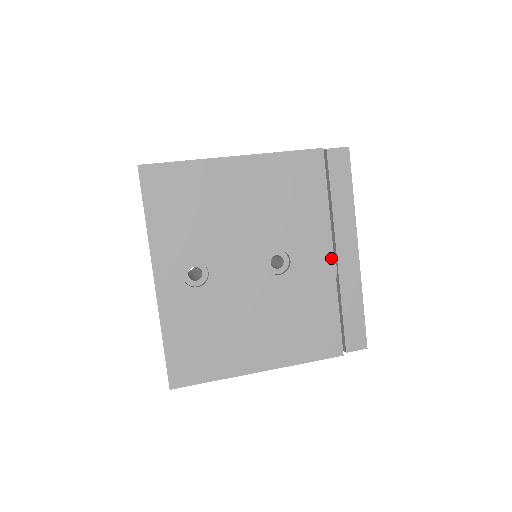
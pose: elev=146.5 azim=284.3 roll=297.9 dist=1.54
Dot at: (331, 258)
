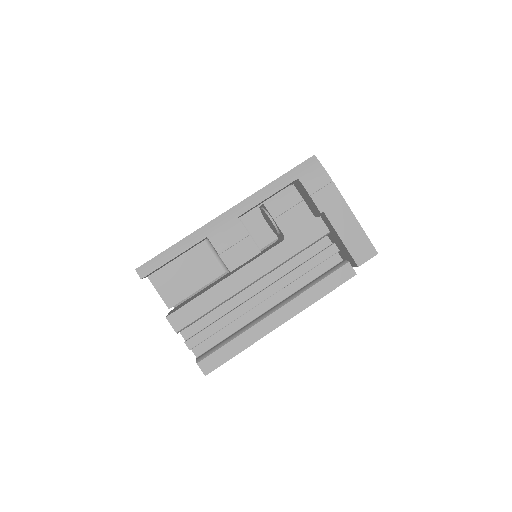
Dot at: occluded
